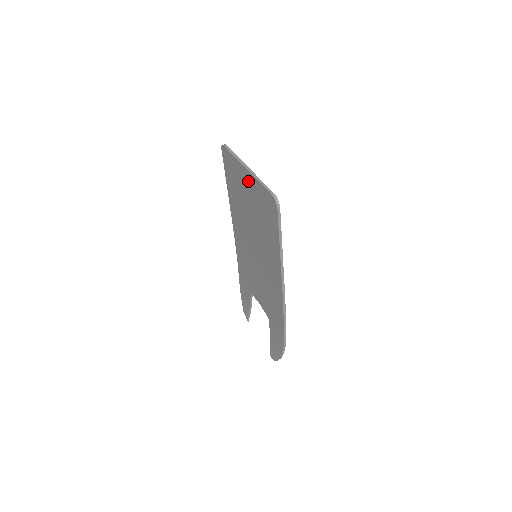
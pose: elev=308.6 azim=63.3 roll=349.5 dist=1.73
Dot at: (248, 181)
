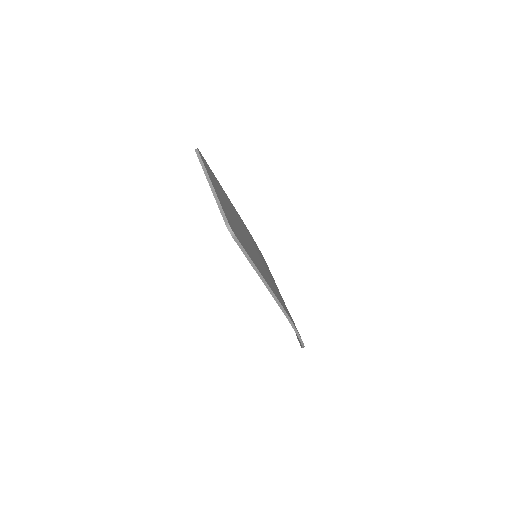
Dot at: occluded
